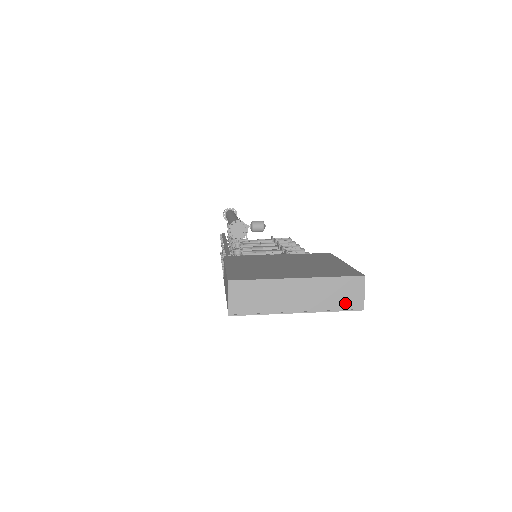
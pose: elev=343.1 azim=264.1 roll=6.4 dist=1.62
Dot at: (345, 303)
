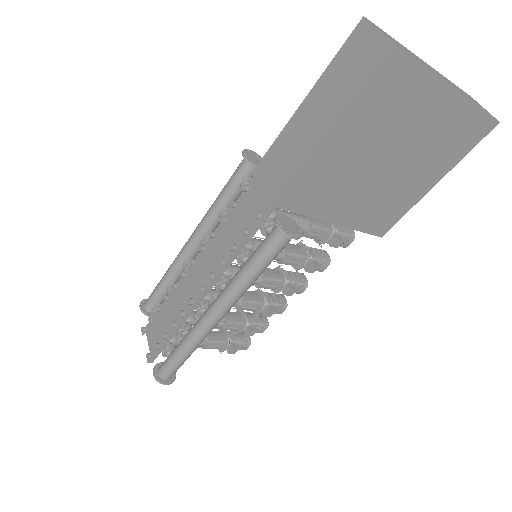
Dot at: (480, 107)
